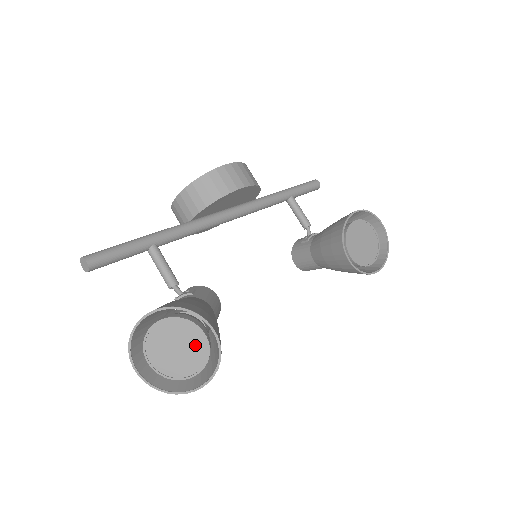
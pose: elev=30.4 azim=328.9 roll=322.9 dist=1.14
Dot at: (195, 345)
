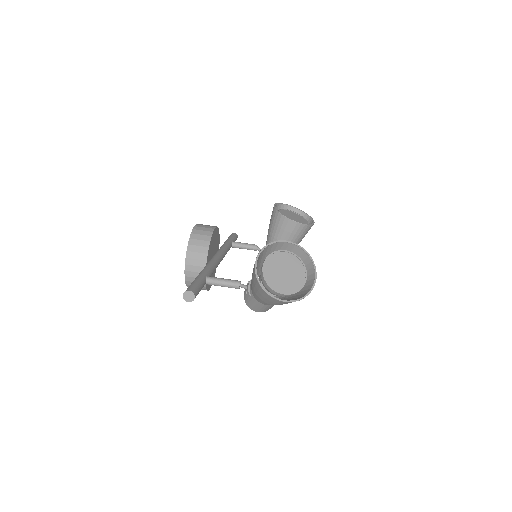
Dot at: (291, 262)
